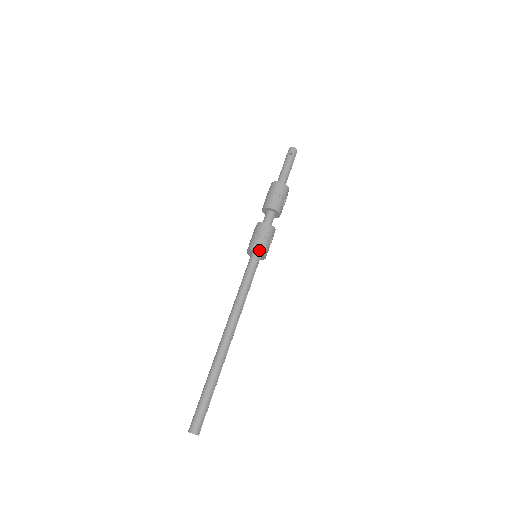
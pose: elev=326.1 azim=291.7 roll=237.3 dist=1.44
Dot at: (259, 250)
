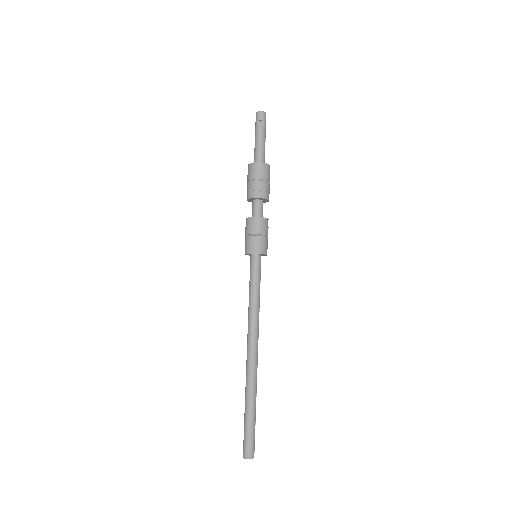
Dot at: (260, 251)
